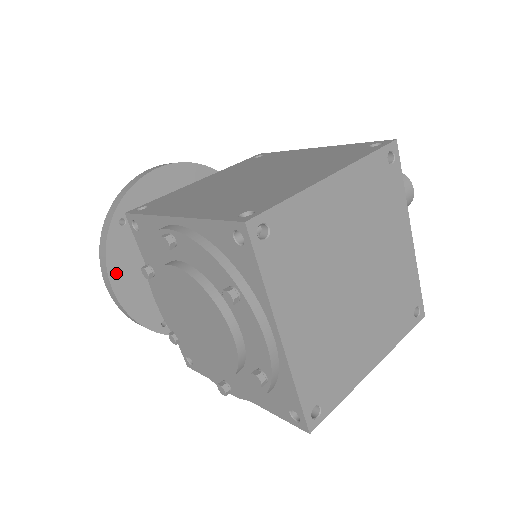
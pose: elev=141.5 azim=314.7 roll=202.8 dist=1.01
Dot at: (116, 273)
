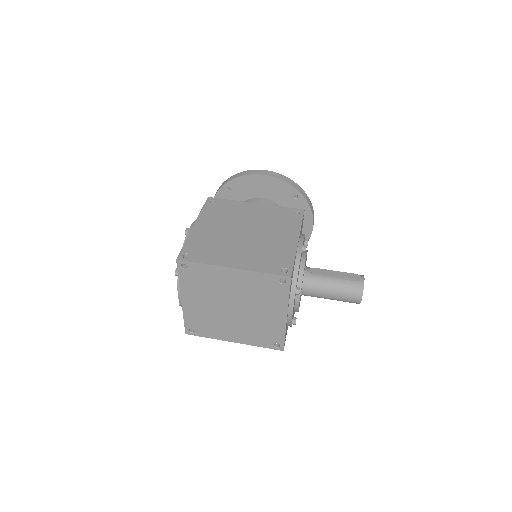
Dot at: occluded
